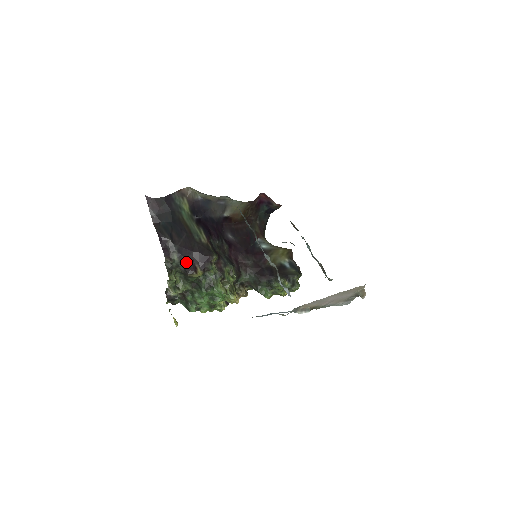
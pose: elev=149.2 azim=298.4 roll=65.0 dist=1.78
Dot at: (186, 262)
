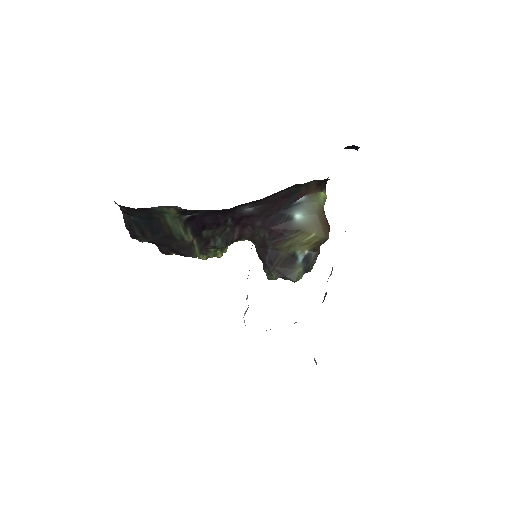
Dot at: (159, 247)
